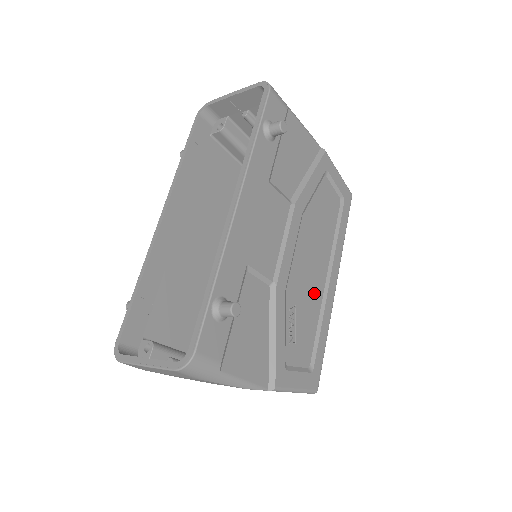
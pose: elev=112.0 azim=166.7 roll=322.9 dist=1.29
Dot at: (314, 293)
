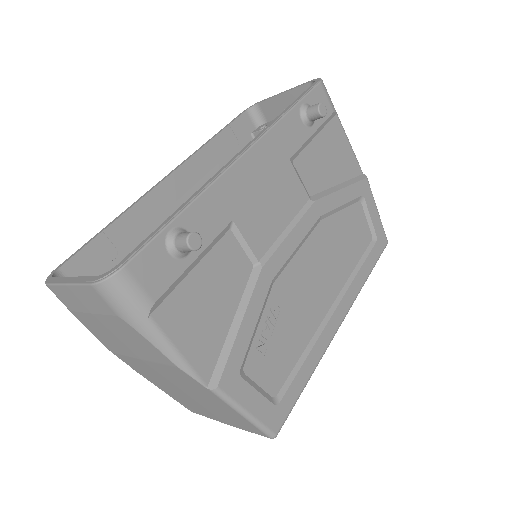
Dot at: (309, 313)
